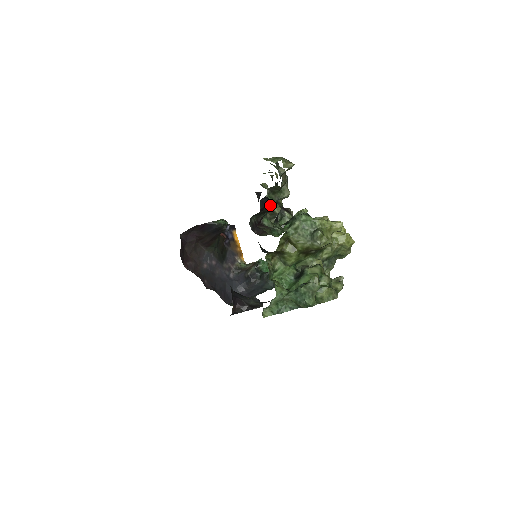
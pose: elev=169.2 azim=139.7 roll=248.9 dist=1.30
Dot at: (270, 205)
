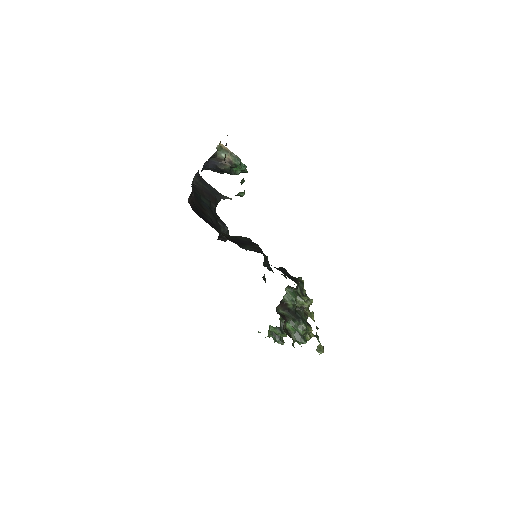
Dot at: occluded
